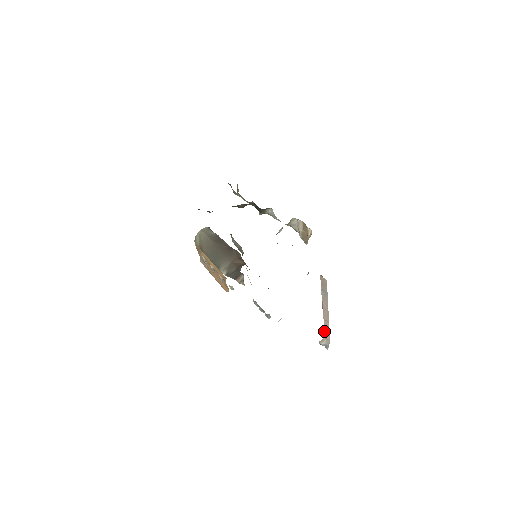
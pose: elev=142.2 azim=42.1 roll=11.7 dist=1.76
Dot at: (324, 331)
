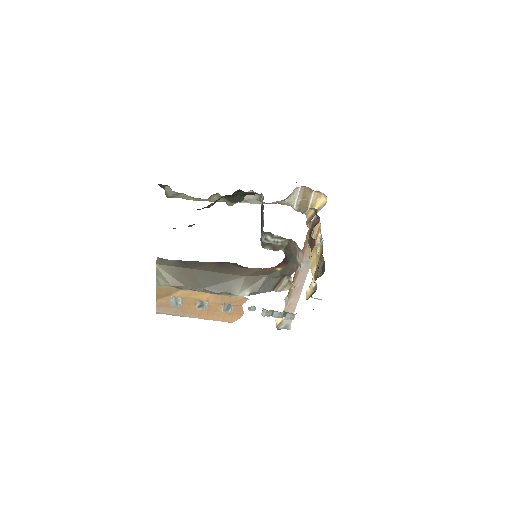
Dot at: (287, 311)
